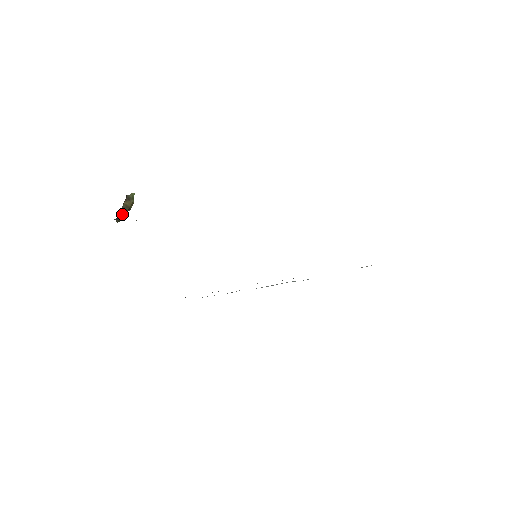
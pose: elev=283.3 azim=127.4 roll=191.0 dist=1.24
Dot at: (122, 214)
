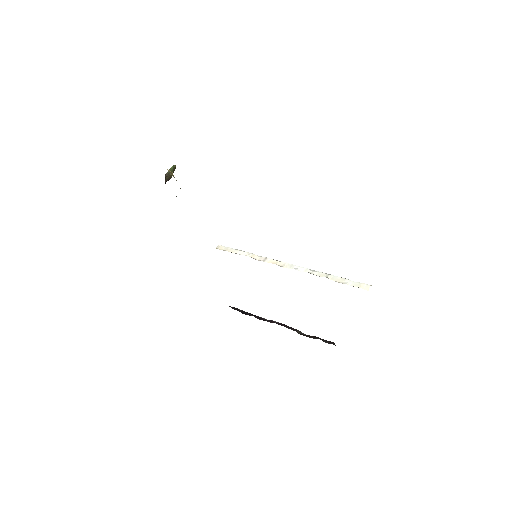
Dot at: (168, 180)
